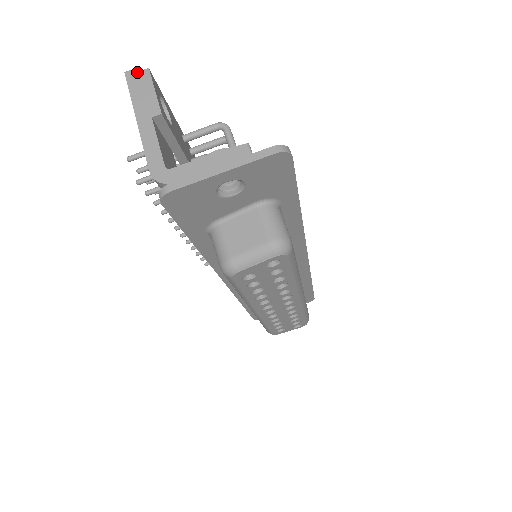
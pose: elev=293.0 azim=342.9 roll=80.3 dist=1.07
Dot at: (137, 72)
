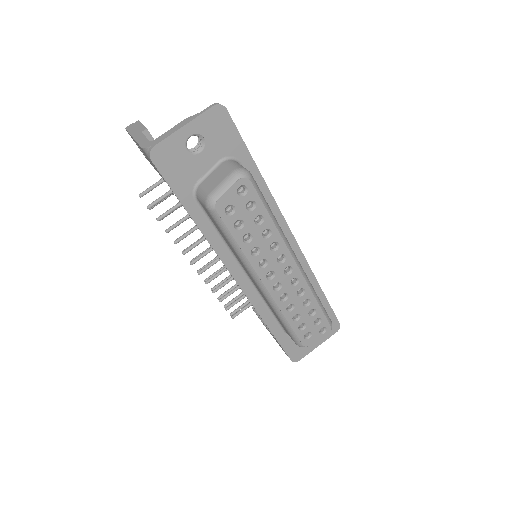
Dot at: (132, 124)
